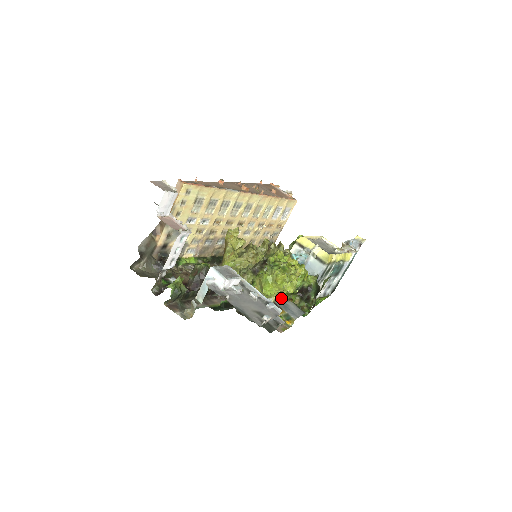
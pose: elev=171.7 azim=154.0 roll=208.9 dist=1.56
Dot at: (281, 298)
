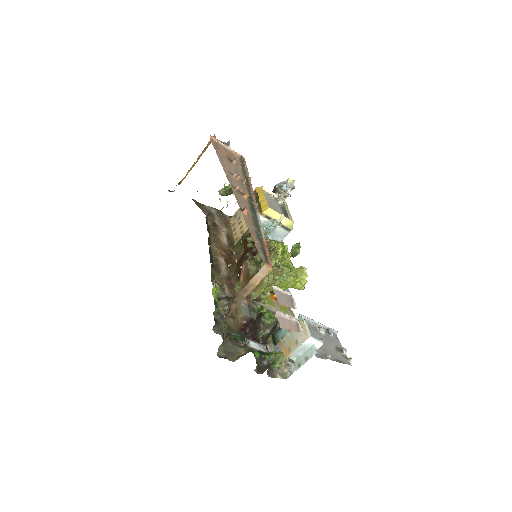
Dot at: occluded
